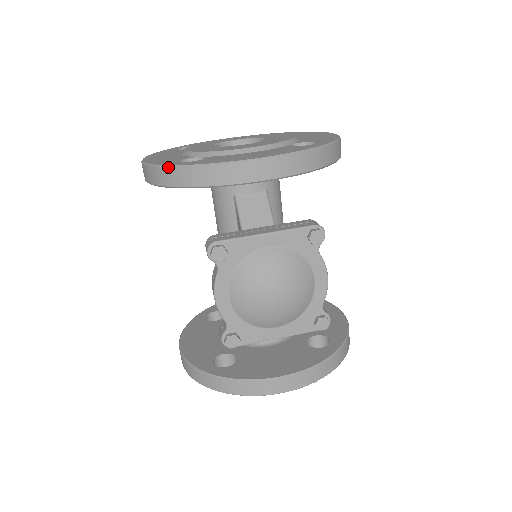
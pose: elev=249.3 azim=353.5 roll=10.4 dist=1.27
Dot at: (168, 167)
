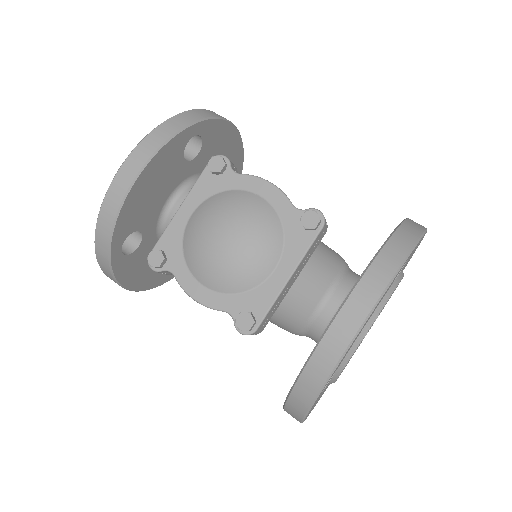
Dot at: (95, 250)
